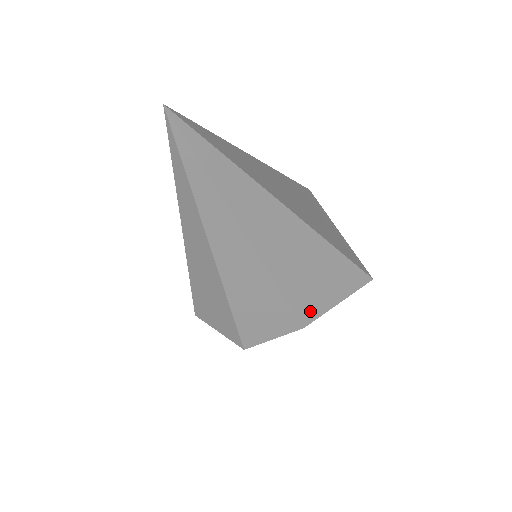
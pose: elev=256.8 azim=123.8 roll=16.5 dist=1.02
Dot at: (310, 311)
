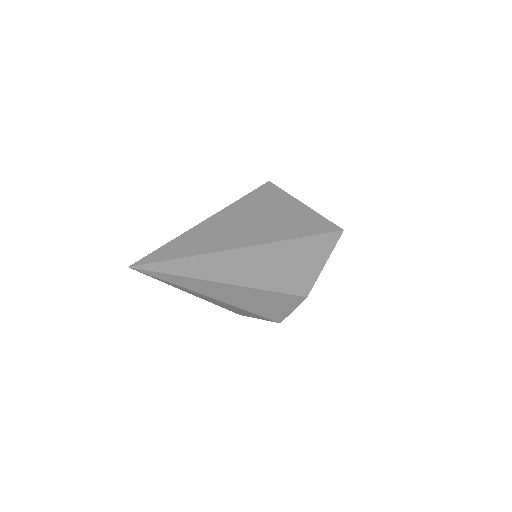
Dot at: (305, 285)
